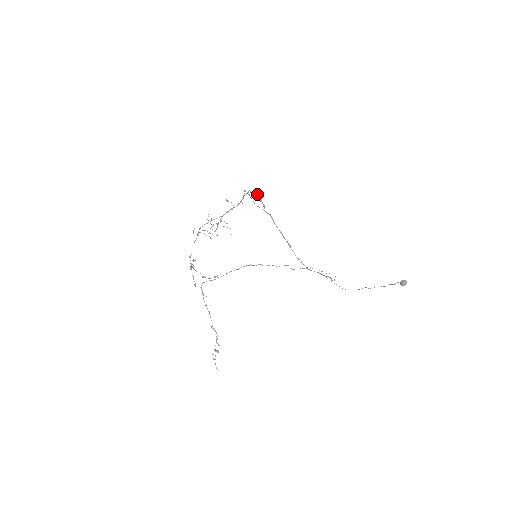
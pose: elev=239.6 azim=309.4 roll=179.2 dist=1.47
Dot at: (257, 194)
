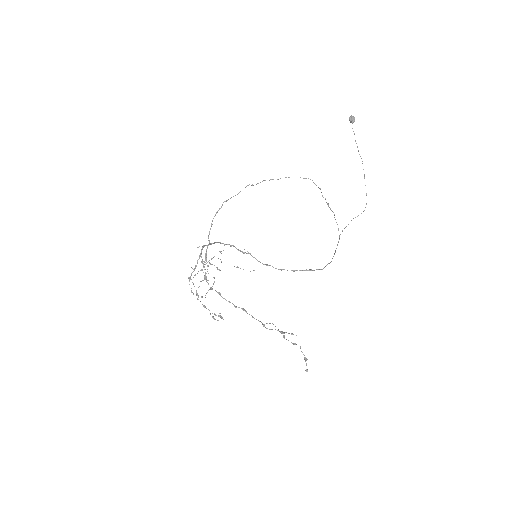
Dot at: (232, 245)
